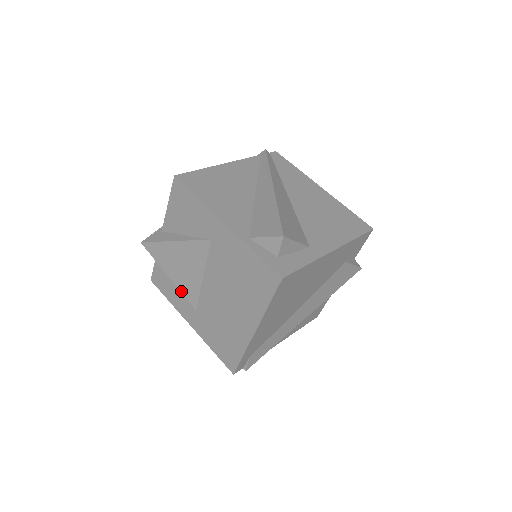
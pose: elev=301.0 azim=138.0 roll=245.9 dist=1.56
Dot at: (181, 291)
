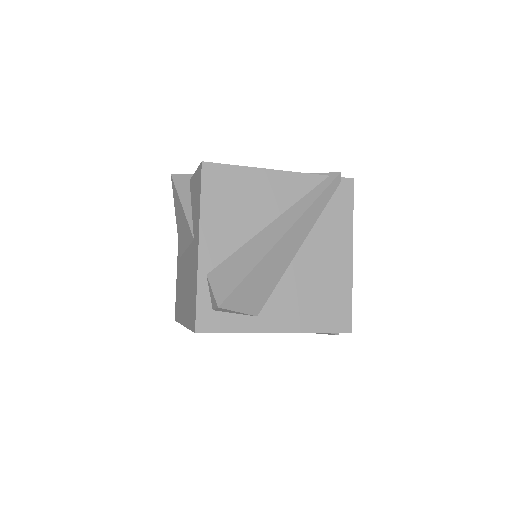
Dot at: (178, 235)
